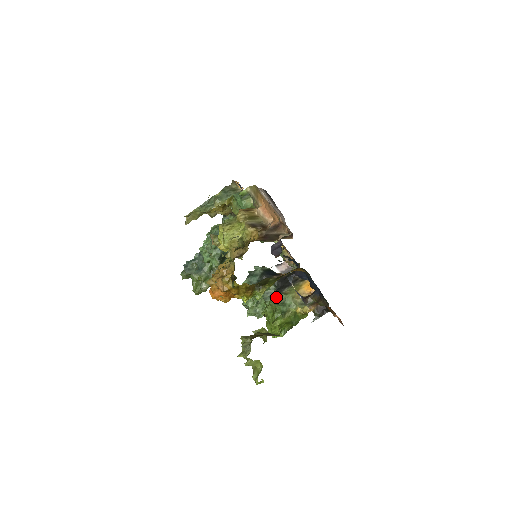
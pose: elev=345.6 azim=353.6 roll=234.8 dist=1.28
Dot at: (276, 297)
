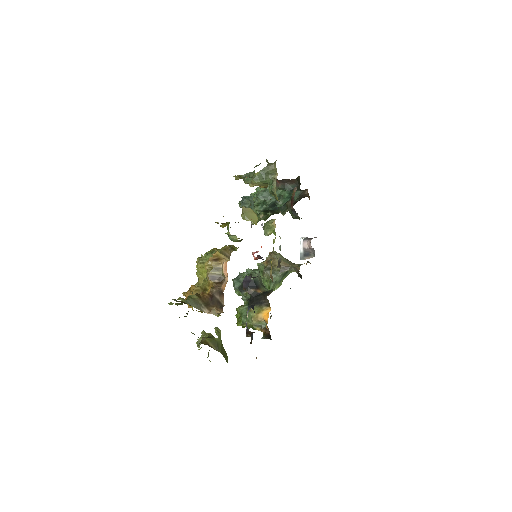
Dot at: (245, 307)
